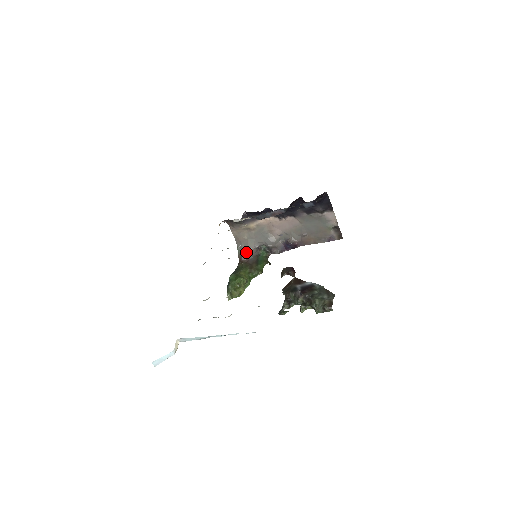
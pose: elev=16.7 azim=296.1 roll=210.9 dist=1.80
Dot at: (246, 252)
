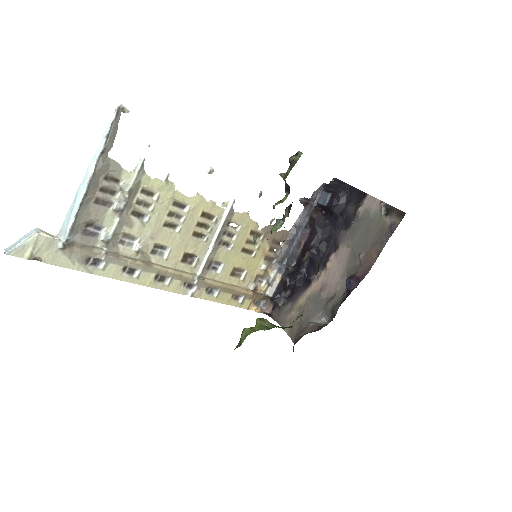
Dot at: (300, 336)
